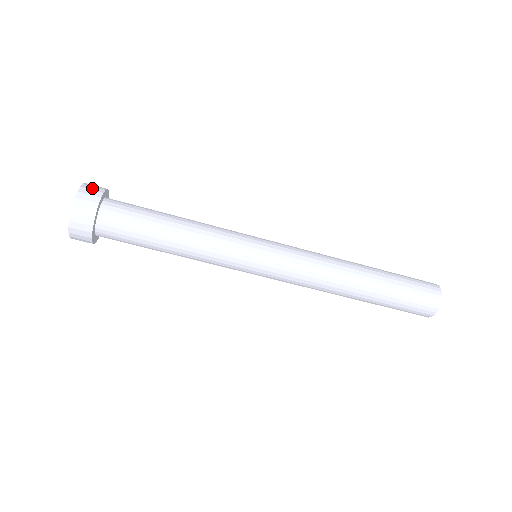
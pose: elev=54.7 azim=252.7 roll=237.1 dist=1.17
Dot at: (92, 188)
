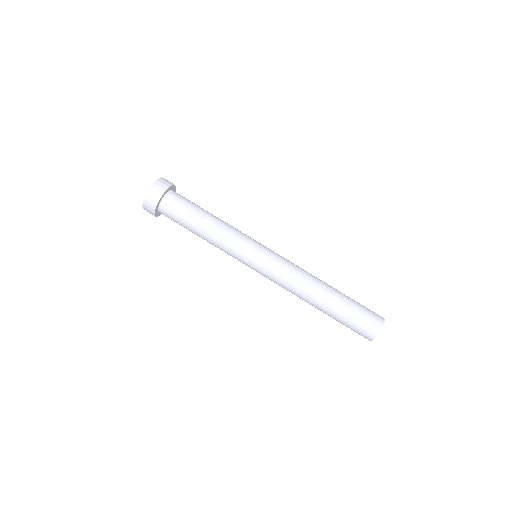
Dot at: occluded
